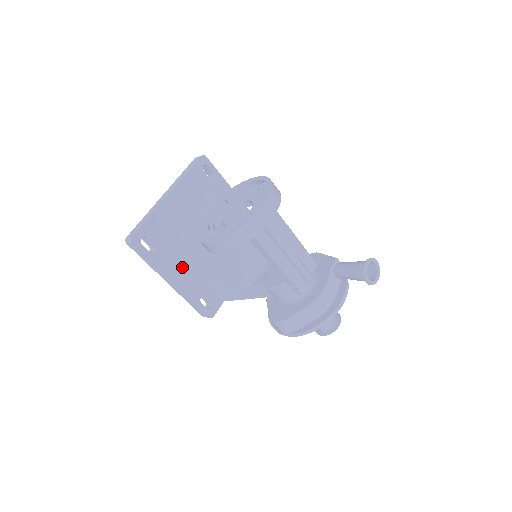
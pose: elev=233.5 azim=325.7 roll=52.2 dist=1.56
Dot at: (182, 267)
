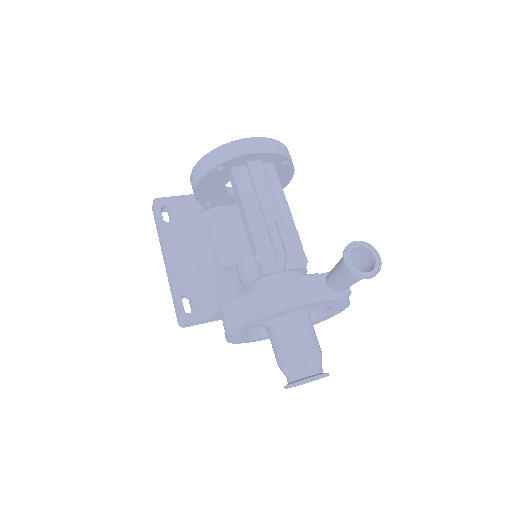
Dot at: (185, 253)
